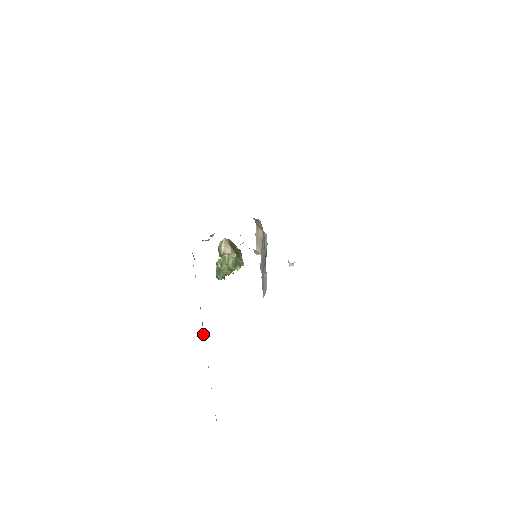
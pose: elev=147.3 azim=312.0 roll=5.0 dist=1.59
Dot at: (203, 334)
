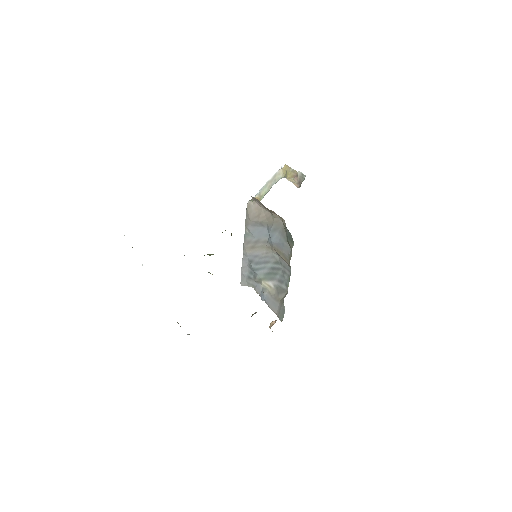
Dot at: occluded
